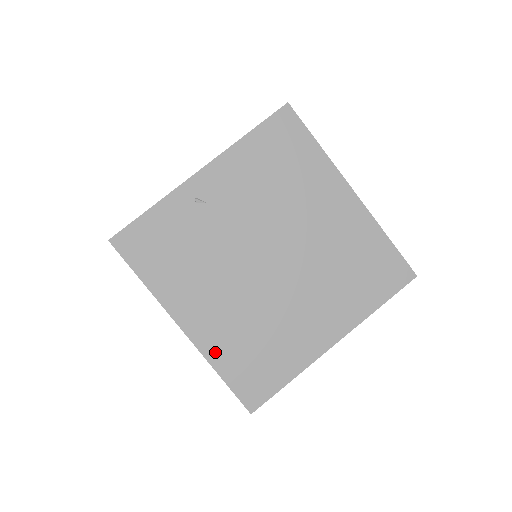
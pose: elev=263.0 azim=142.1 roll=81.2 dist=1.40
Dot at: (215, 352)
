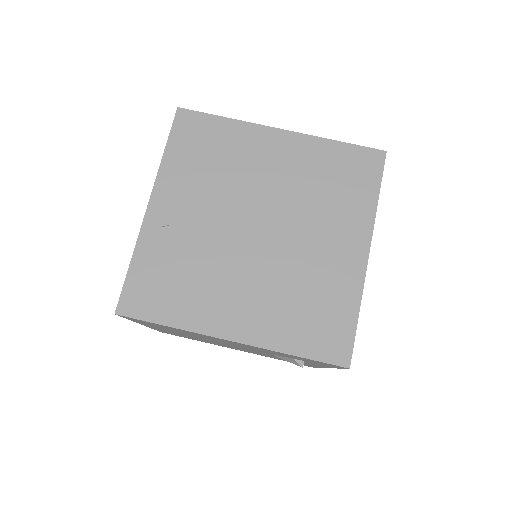
Dot at: (274, 338)
